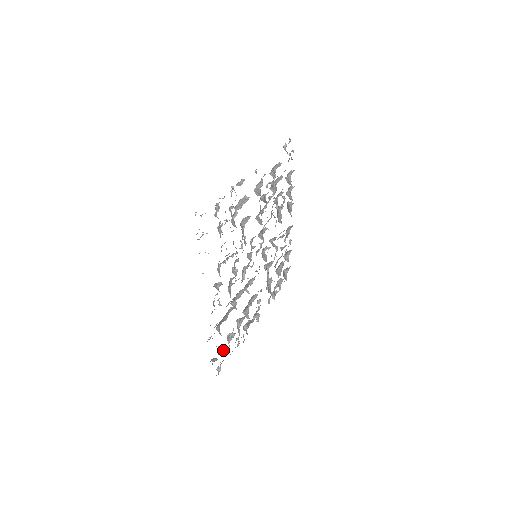
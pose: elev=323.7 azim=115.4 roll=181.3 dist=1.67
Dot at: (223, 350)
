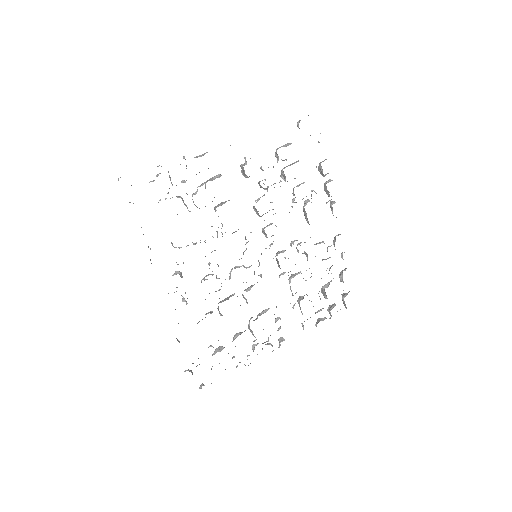
Dot at: occluded
